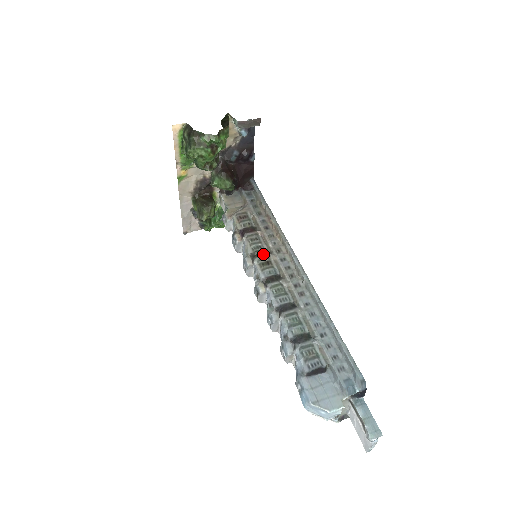
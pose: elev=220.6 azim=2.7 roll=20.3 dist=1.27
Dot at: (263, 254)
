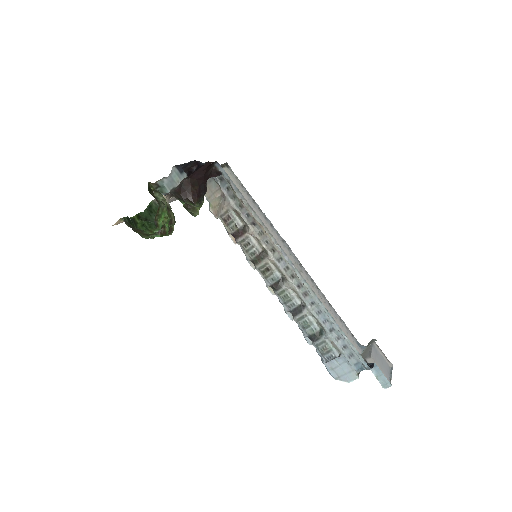
Dot at: (260, 260)
